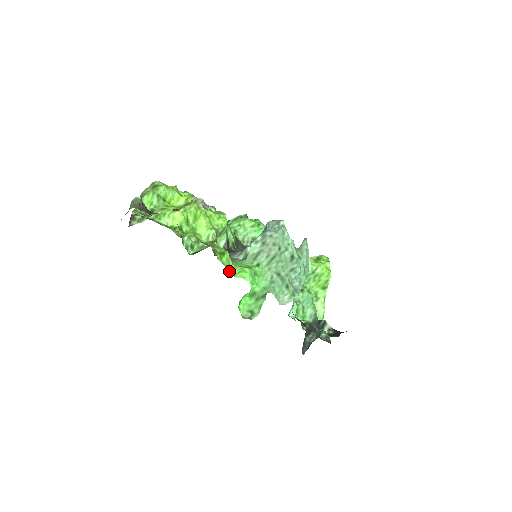
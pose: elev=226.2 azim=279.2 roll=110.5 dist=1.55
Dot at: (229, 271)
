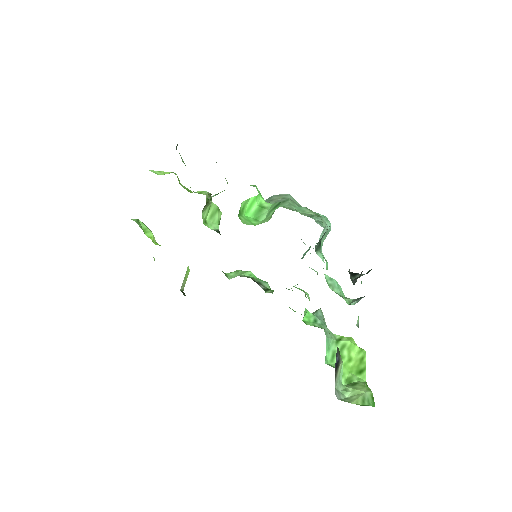
Dot at: occluded
